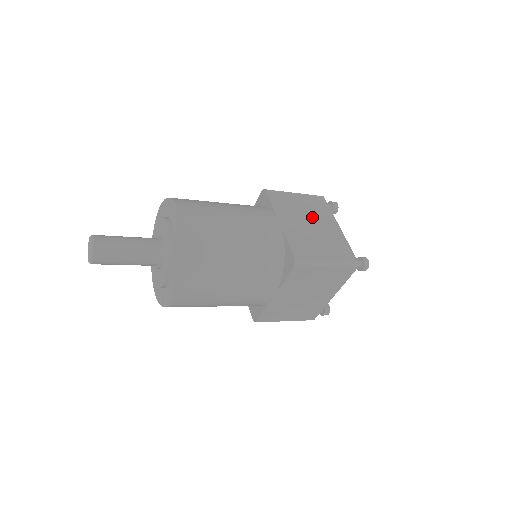
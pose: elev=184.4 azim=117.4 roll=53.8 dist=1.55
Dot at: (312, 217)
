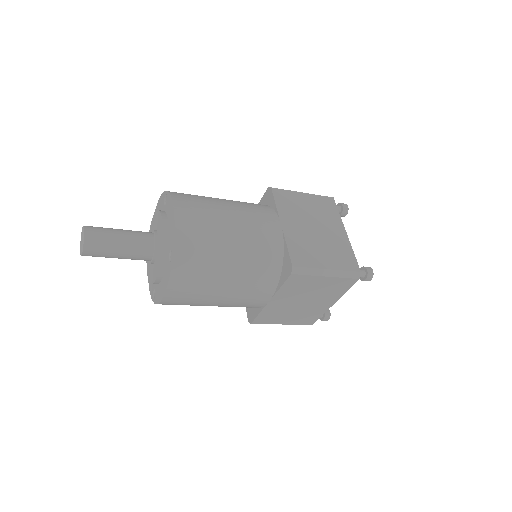
Dot at: (318, 220)
